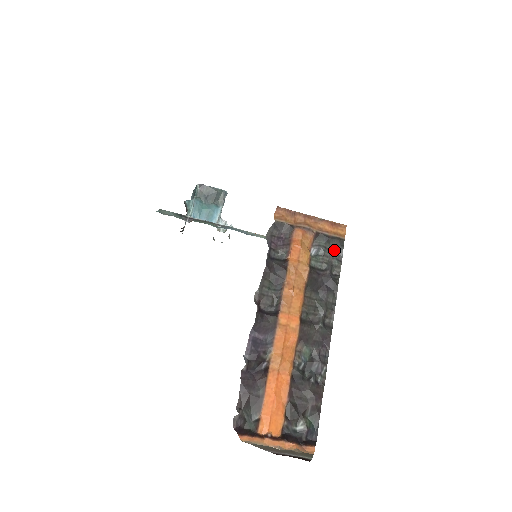
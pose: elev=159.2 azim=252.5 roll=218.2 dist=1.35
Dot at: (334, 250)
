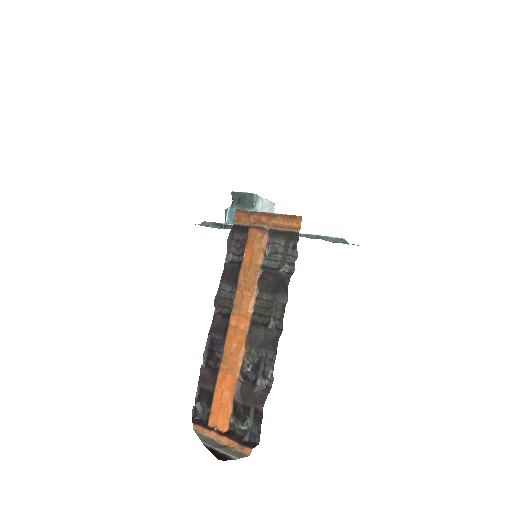
Dot at: (289, 246)
